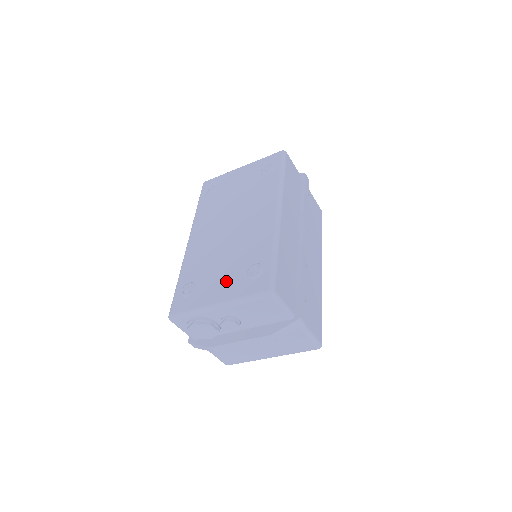
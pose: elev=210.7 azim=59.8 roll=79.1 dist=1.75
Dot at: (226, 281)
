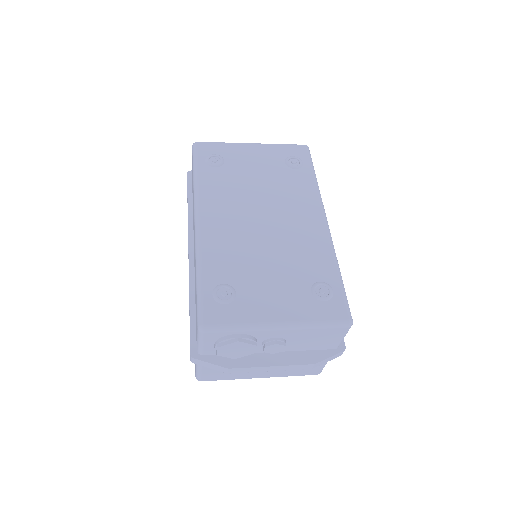
Dot at: (284, 295)
